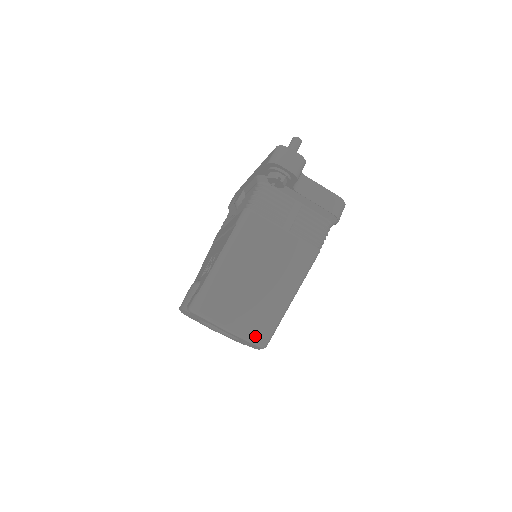
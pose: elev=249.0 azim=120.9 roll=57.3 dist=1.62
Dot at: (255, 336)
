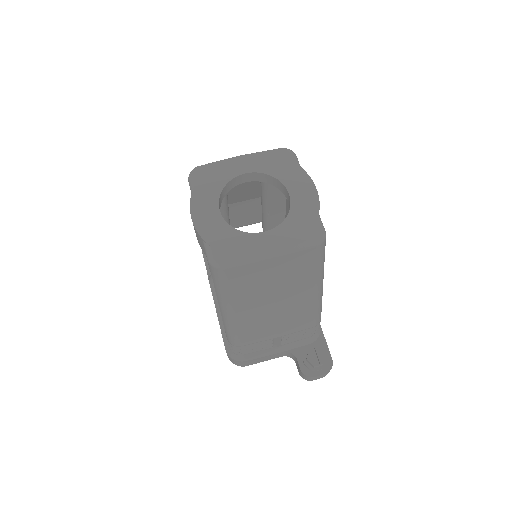
Dot at: occluded
